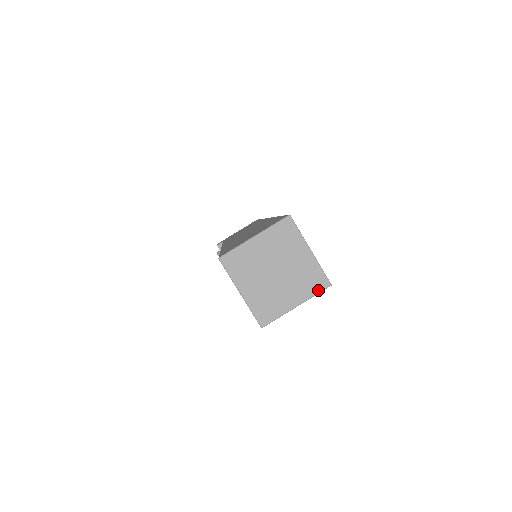
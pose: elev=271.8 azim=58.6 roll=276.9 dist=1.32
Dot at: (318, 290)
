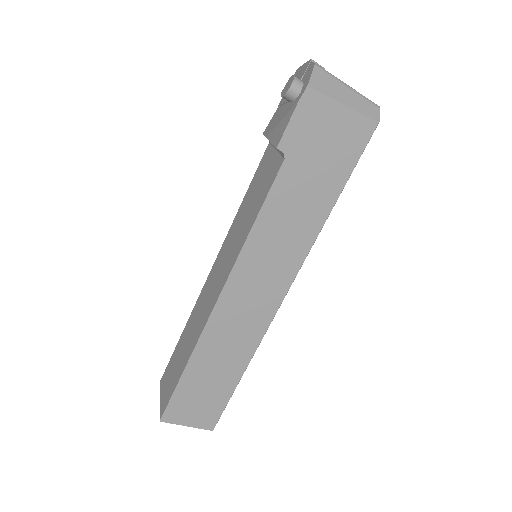
Dot at: occluded
